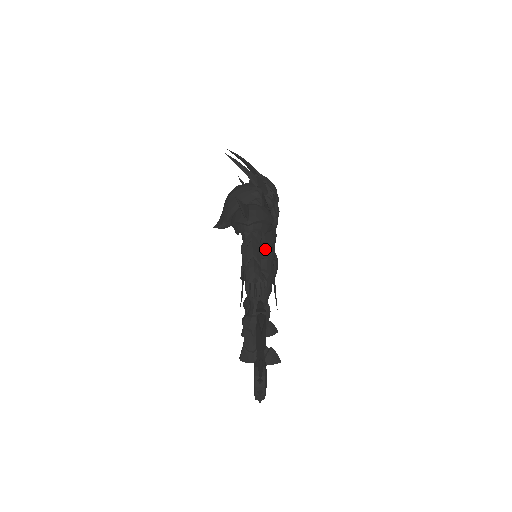
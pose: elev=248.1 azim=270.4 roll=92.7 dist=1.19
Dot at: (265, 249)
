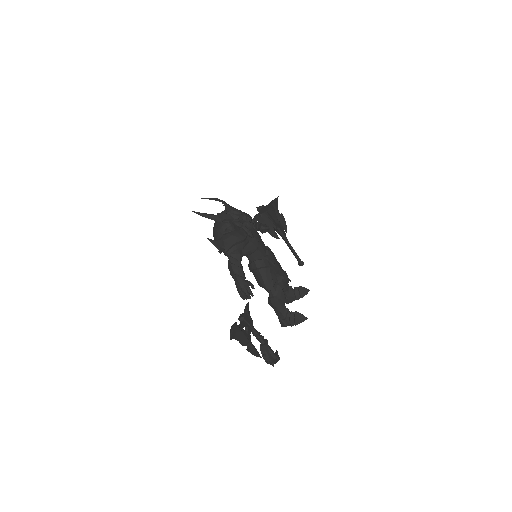
Dot at: (253, 254)
